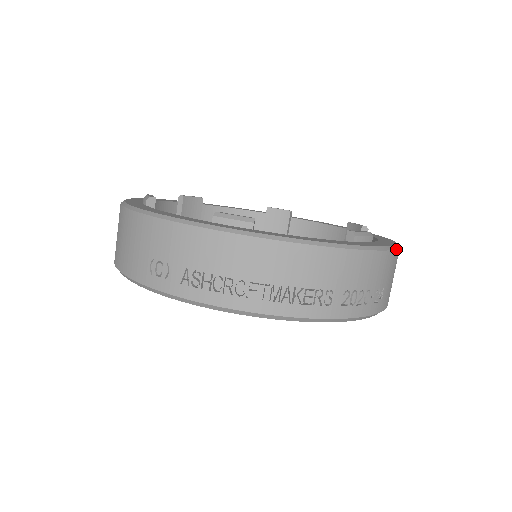
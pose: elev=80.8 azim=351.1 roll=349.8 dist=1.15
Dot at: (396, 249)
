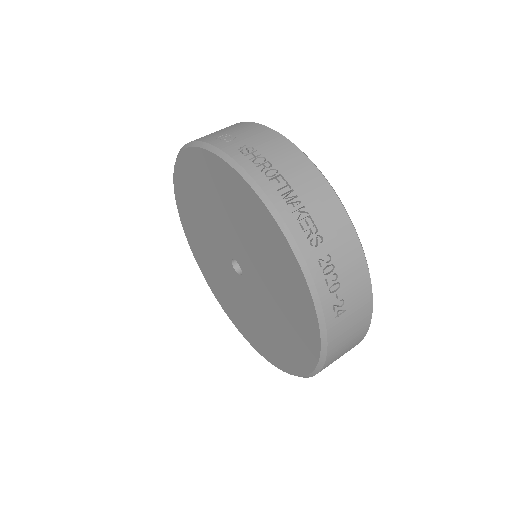
Dot at: occluded
